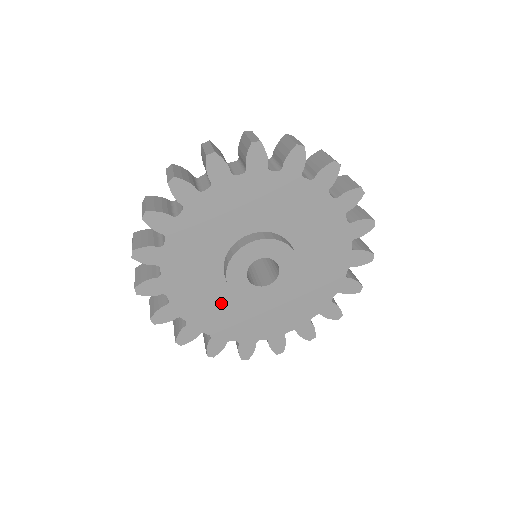
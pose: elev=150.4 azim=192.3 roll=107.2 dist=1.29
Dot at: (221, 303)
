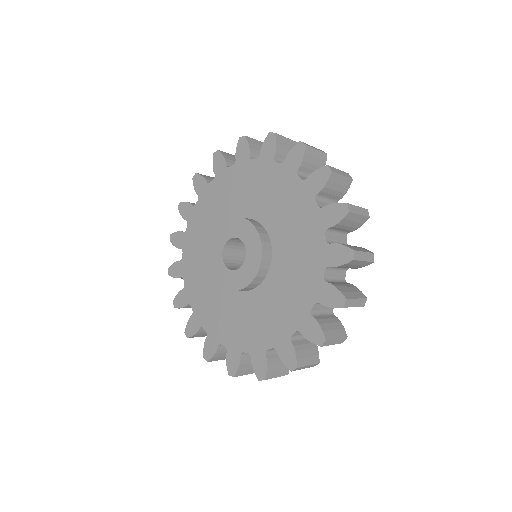
Dot at: (207, 247)
